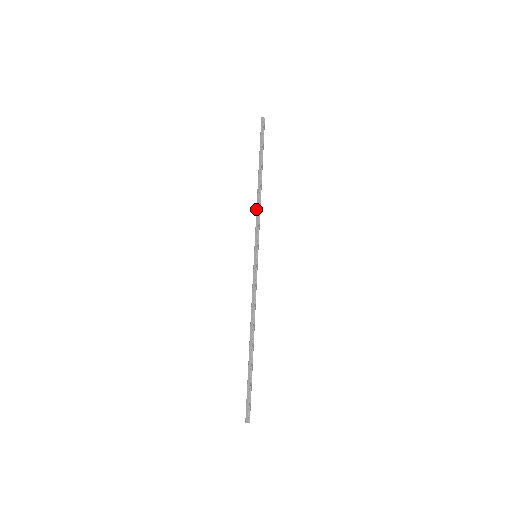
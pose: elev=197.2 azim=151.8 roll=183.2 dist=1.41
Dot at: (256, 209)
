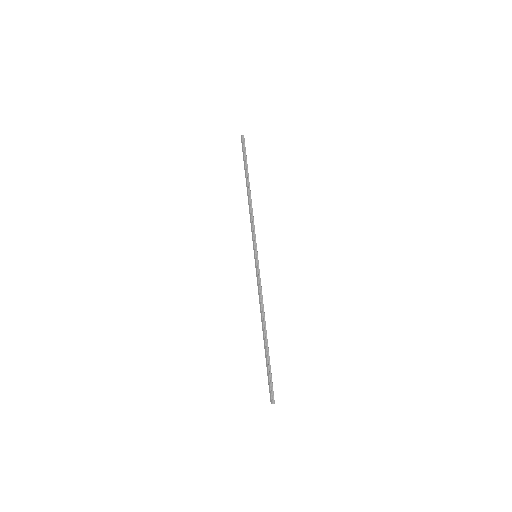
Dot at: occluded
